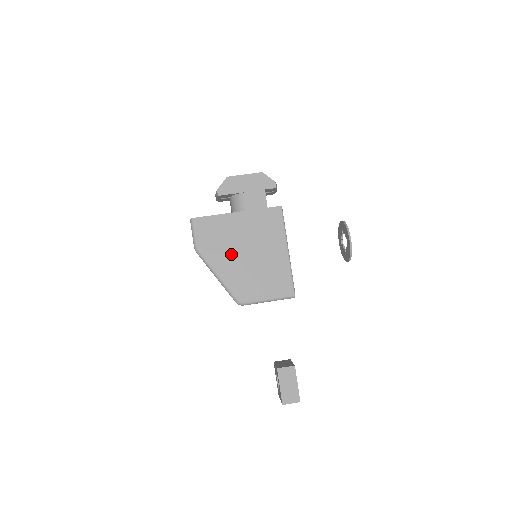
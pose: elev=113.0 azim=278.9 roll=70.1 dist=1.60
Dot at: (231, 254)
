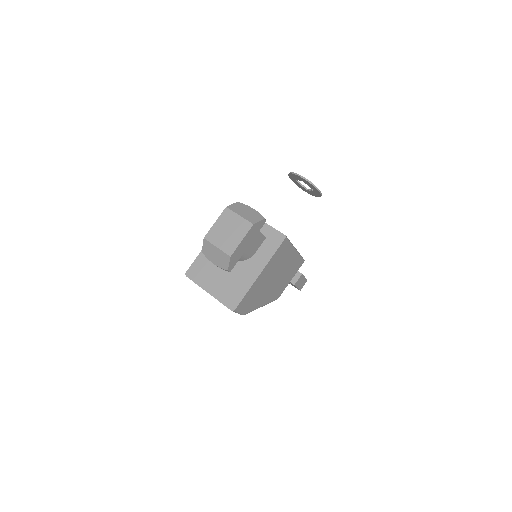
Dot at: (266, 291)
